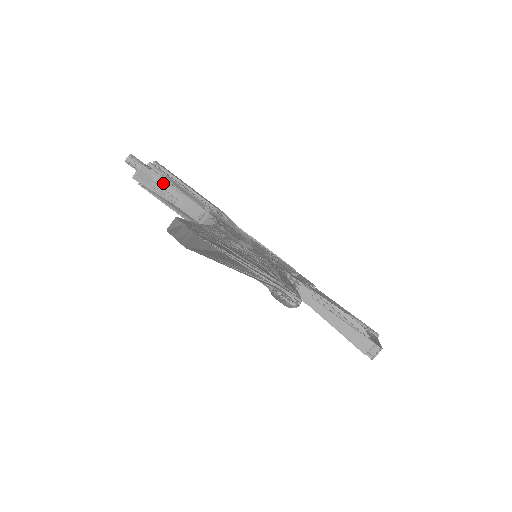
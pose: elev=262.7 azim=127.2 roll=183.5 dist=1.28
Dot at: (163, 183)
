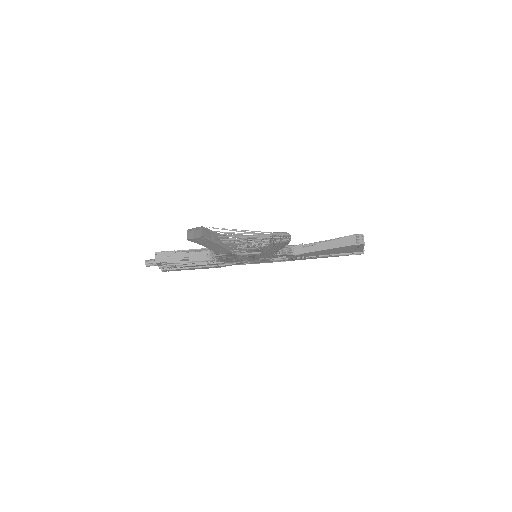
Dot at: (173, 254)
